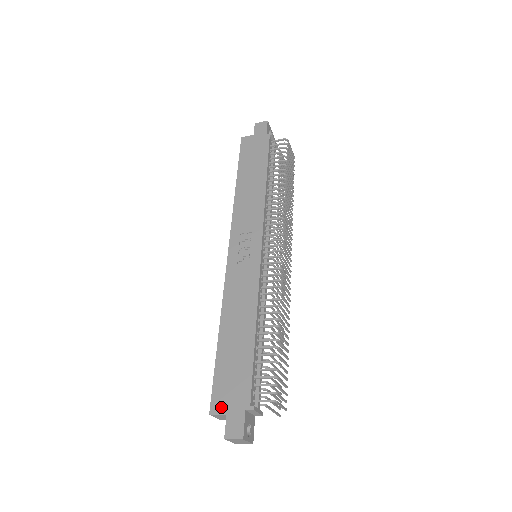
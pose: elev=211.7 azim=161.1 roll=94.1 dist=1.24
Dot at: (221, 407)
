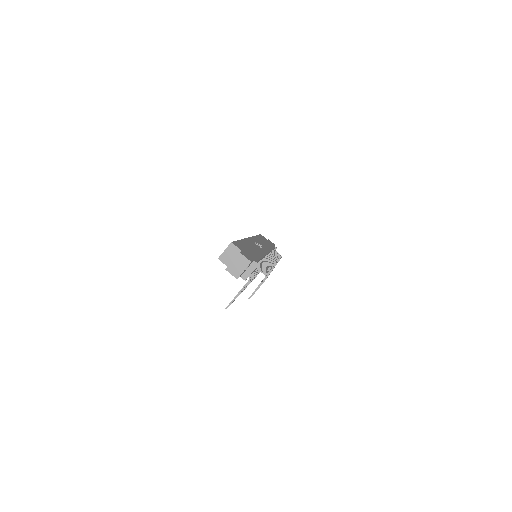
Dot at: (239, 247)
